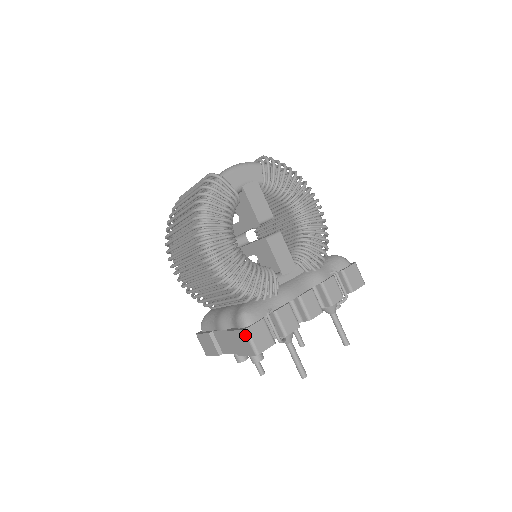
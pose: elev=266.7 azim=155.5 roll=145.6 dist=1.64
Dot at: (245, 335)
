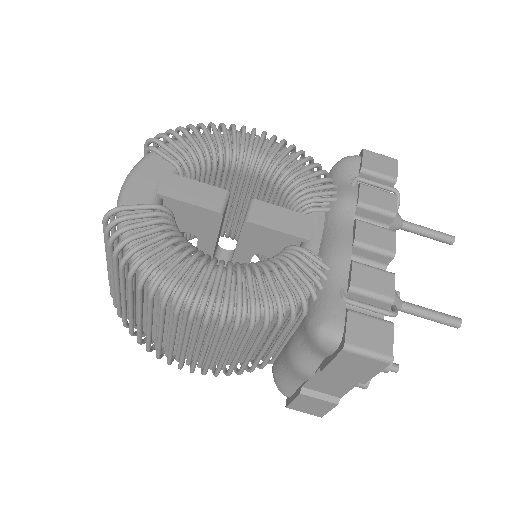
Dot at: (351, 354)
